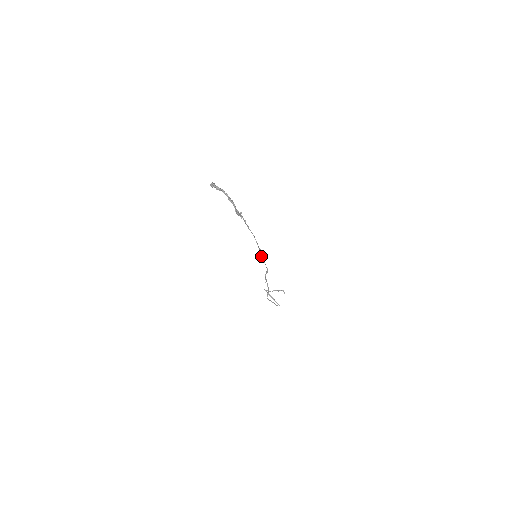
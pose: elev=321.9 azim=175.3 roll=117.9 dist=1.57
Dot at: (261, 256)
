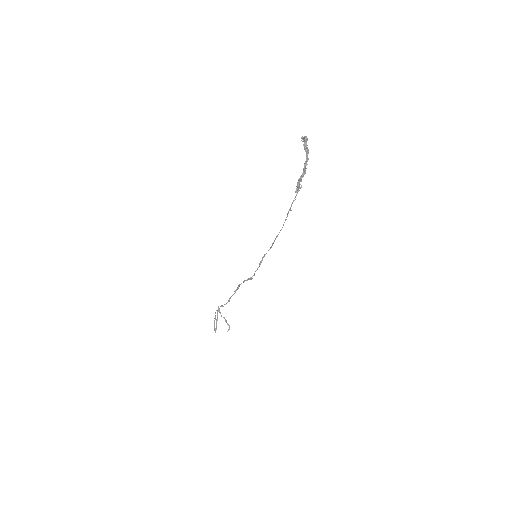
Dot at: (264, 255)
